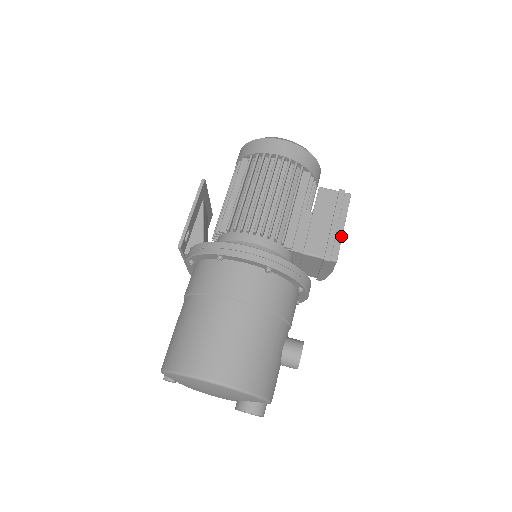
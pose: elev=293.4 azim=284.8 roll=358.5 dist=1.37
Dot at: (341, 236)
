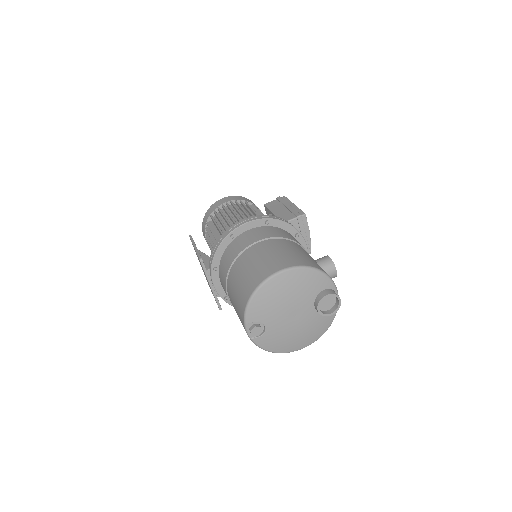
Dot at: (297, 207)
